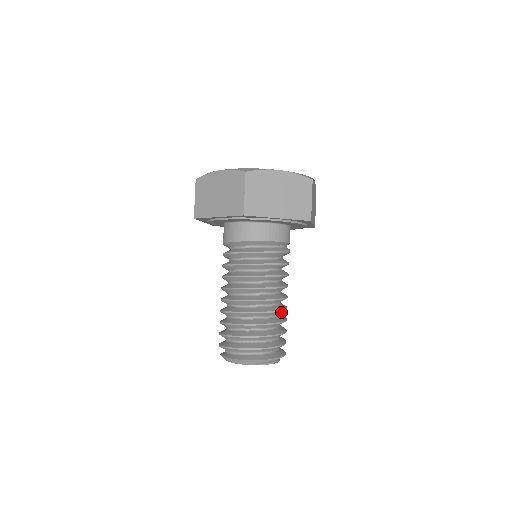
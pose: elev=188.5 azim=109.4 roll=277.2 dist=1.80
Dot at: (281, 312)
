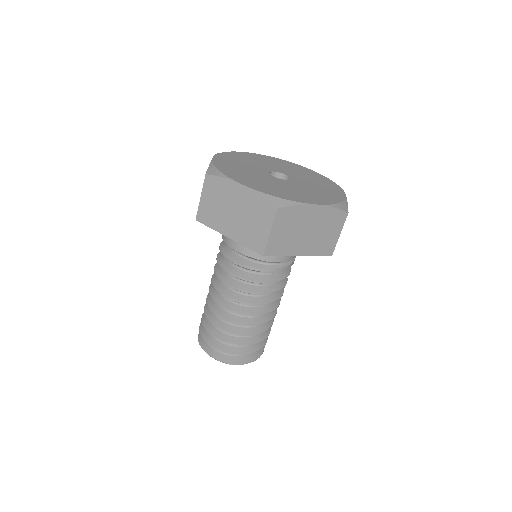
Dot at: (247, 325)
